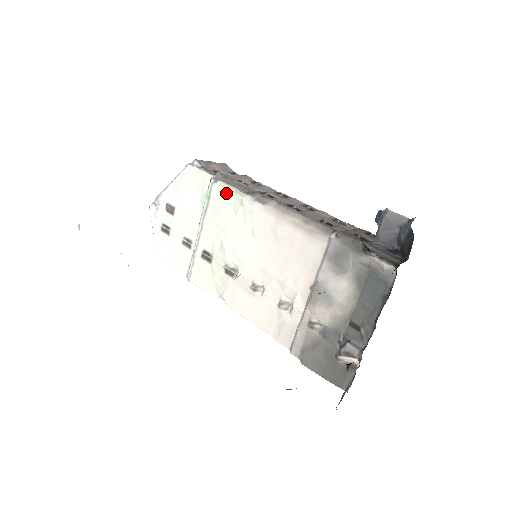
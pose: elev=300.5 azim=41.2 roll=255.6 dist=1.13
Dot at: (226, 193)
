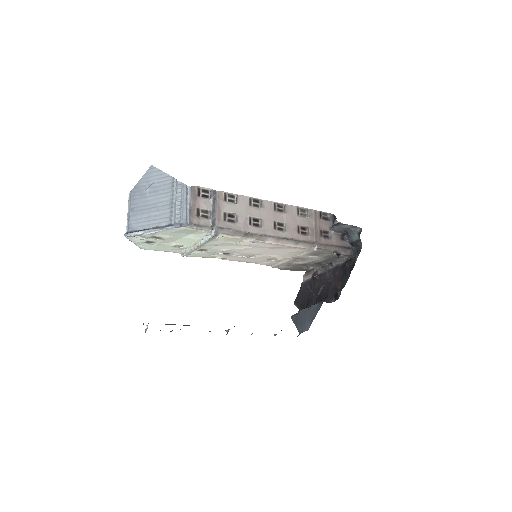
Dot at: (227, 239)
